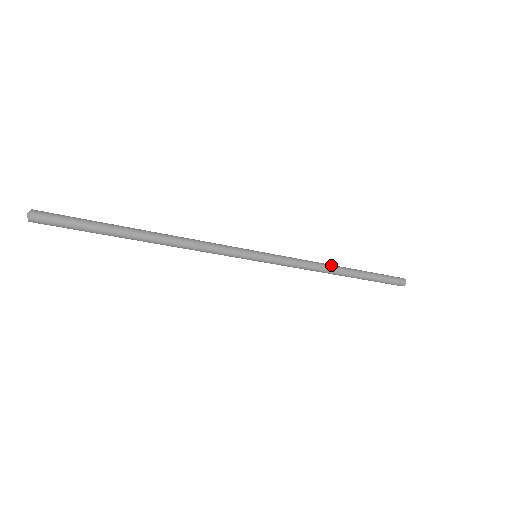
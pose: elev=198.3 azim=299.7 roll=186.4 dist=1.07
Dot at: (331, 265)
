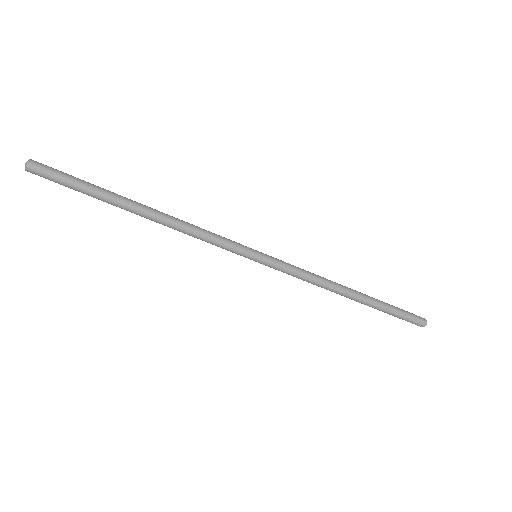
Dot at: (340, 285)
